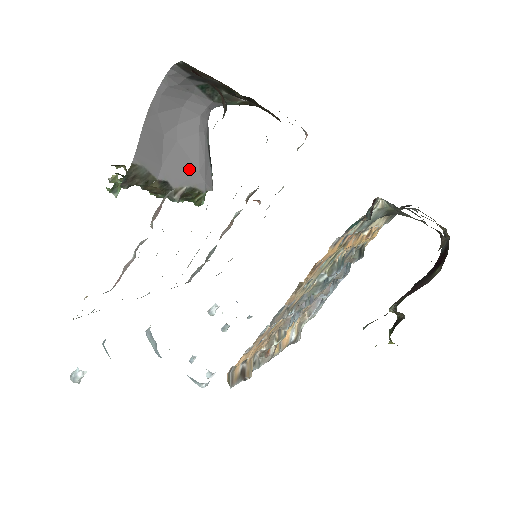
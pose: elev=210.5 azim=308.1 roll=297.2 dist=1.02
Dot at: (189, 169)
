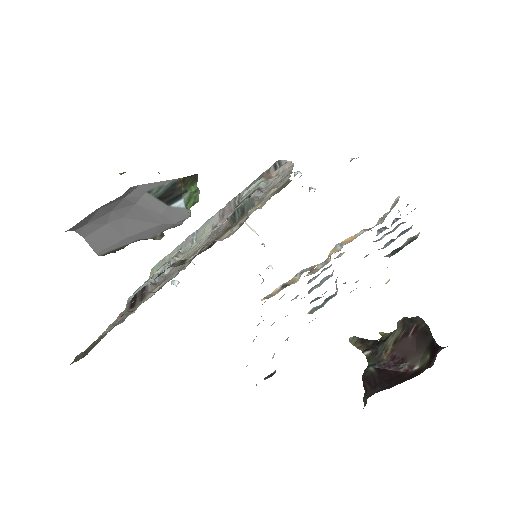
Dot at: (151, 227)
